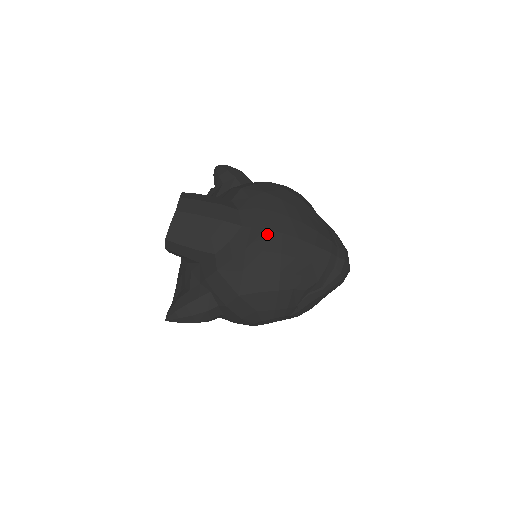
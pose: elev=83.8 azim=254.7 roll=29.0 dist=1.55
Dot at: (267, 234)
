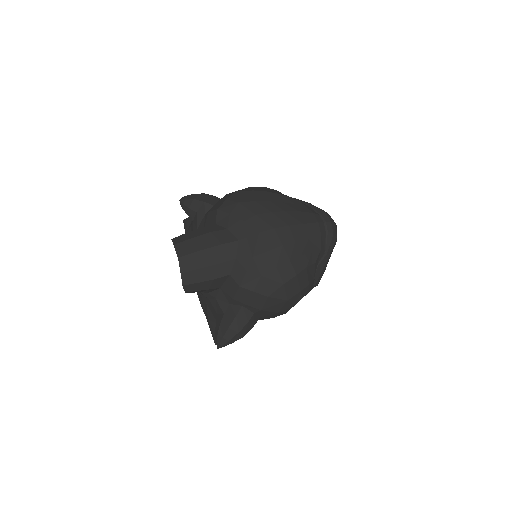
Dot at: (263, 236)
